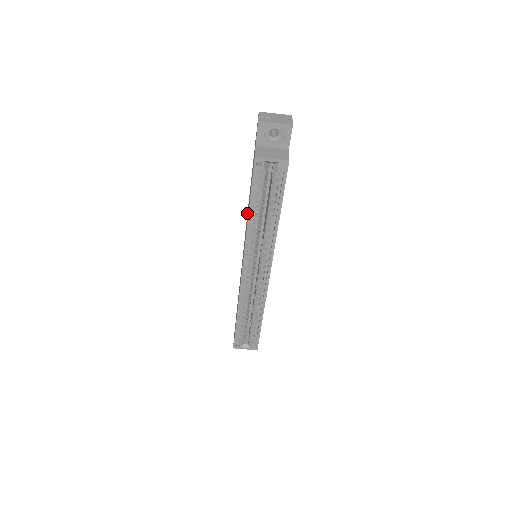
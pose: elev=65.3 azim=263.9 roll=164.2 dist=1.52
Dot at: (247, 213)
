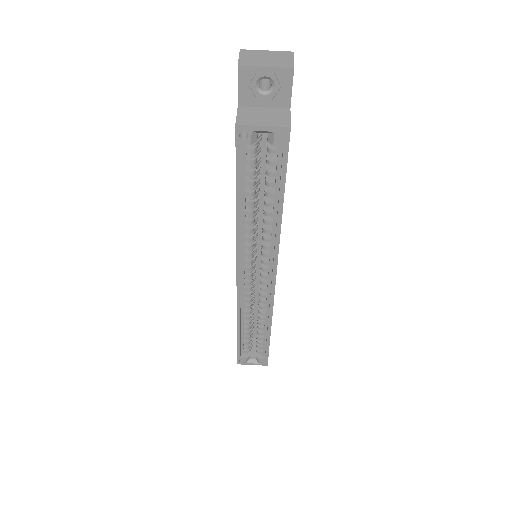
Dot at: occluded
